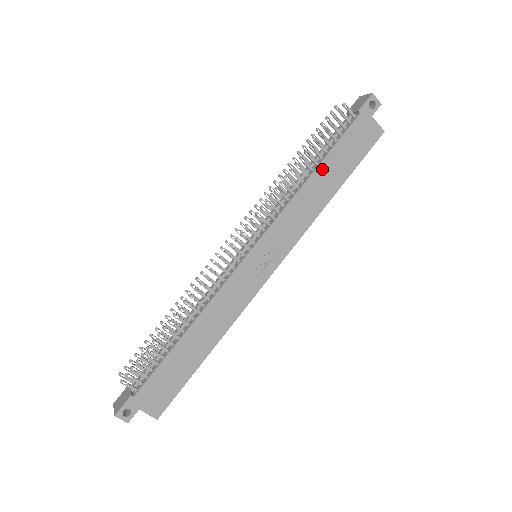
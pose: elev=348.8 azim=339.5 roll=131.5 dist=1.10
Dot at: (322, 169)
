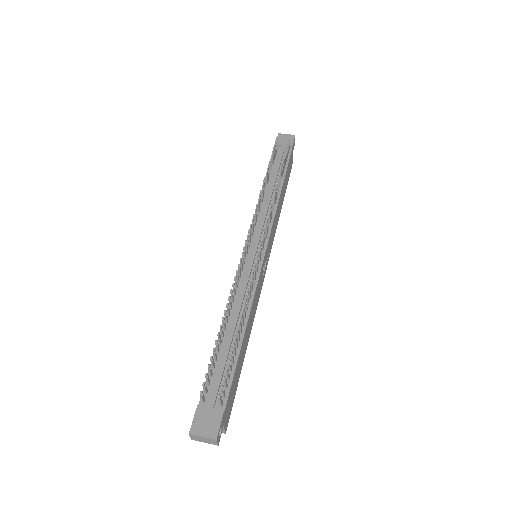
Dot at: (283, 186)
